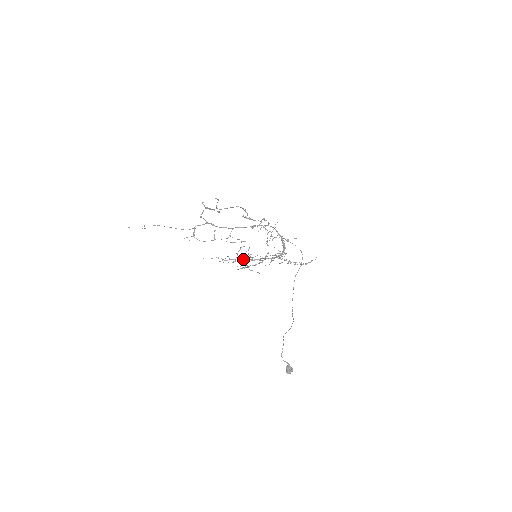
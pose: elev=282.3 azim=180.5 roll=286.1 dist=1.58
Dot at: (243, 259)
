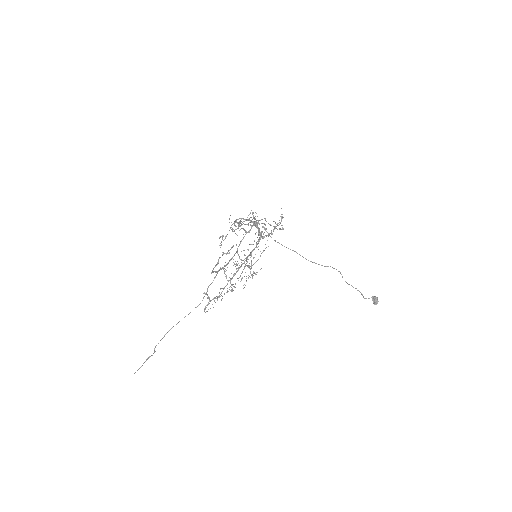
Dot at: (234, 275)
